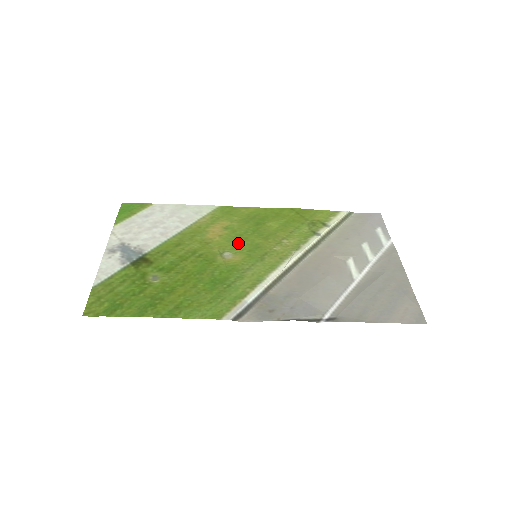
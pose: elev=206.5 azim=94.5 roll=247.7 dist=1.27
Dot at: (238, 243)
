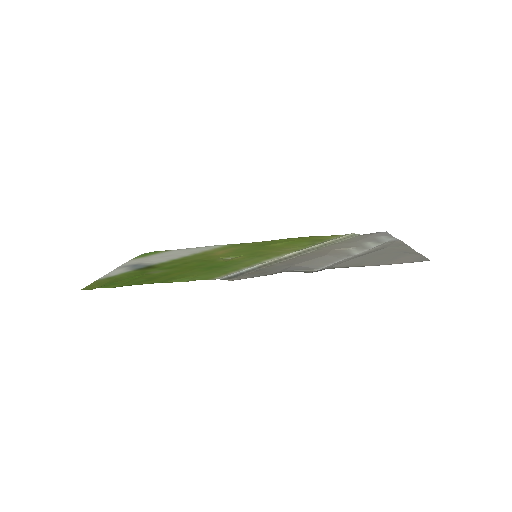
Dot at: (240, 253)
